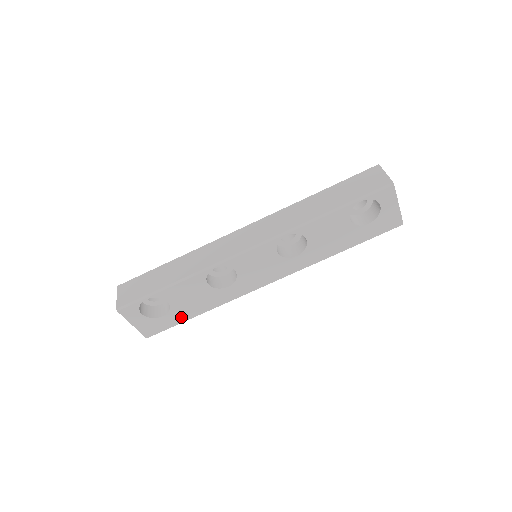
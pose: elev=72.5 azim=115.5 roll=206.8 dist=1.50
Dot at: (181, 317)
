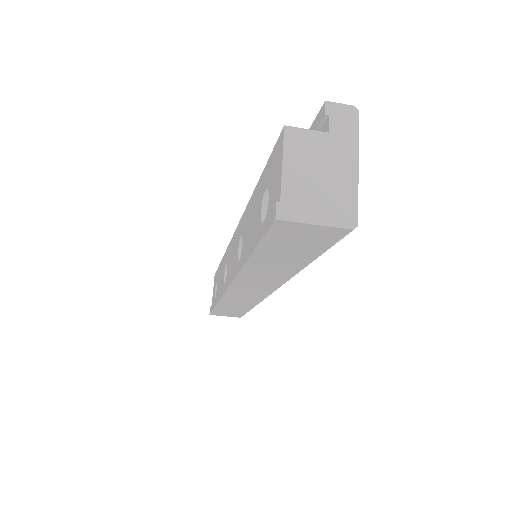
Dot at: occluded
